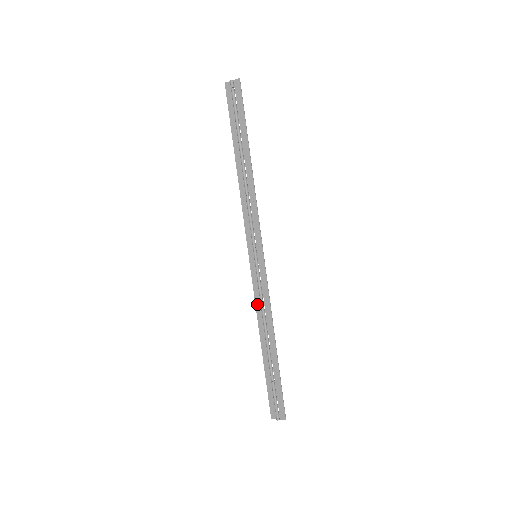
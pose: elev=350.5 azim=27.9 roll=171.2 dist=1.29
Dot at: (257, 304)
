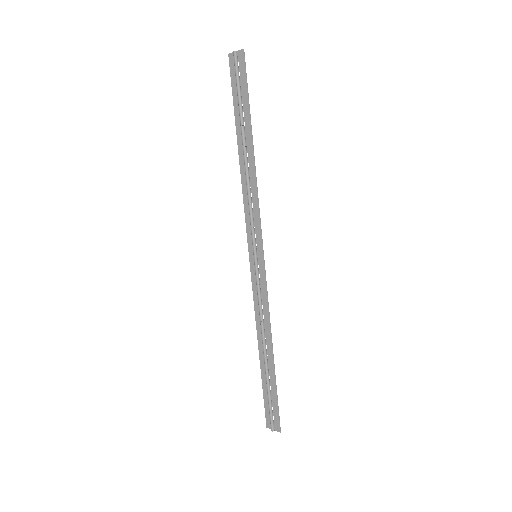
Dot at: (256, 308)
